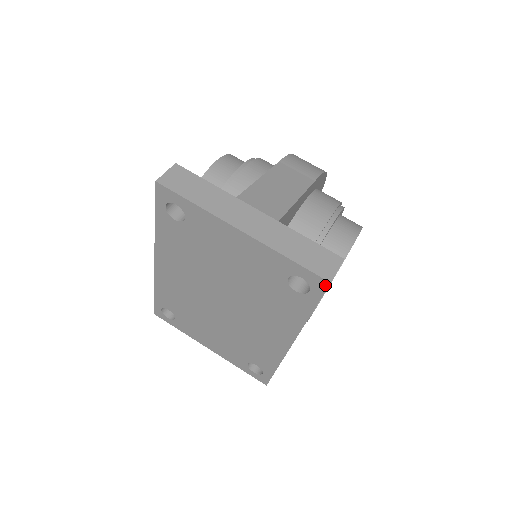
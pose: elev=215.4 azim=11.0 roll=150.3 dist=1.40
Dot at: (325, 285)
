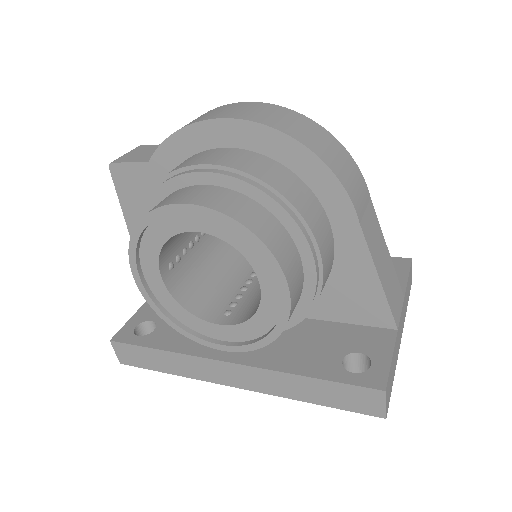
Dot at: occluded
